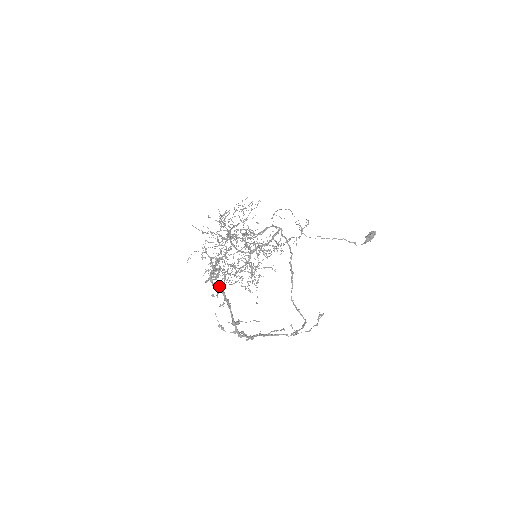
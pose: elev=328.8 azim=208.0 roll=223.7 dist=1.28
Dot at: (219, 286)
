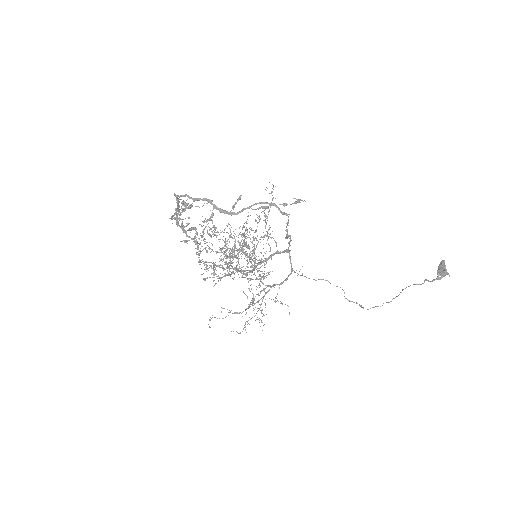
Dot at: occluded
